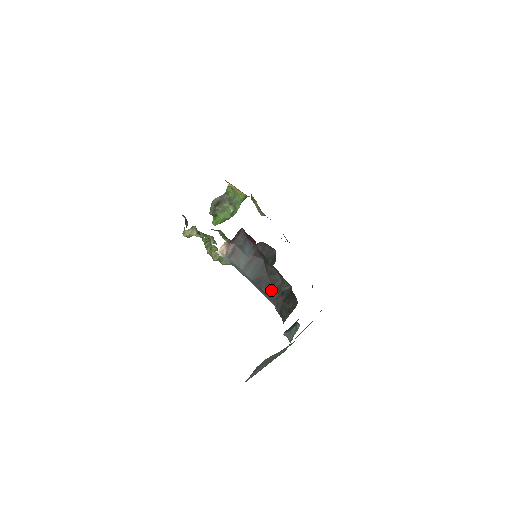
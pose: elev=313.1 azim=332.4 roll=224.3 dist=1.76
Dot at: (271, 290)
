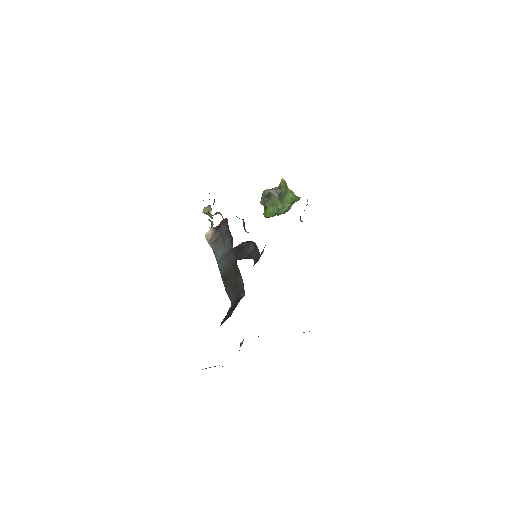
Dot at: (233, 292)
